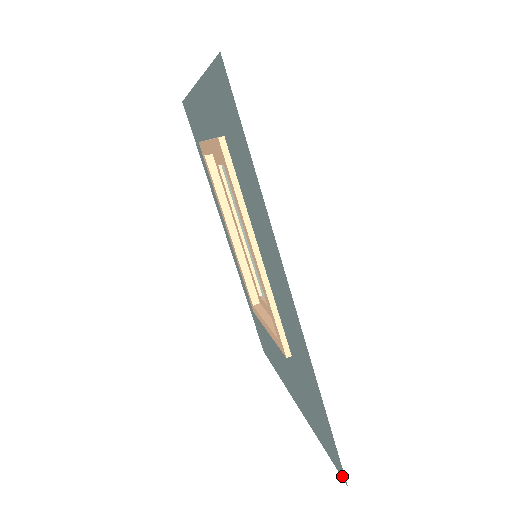
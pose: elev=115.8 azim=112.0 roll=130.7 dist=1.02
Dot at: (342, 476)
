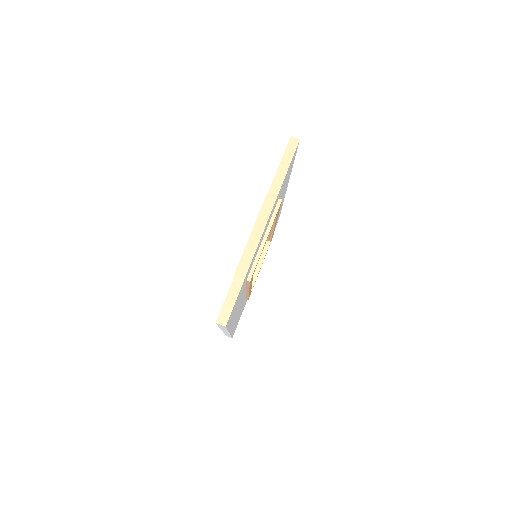
Dot at: occluded
